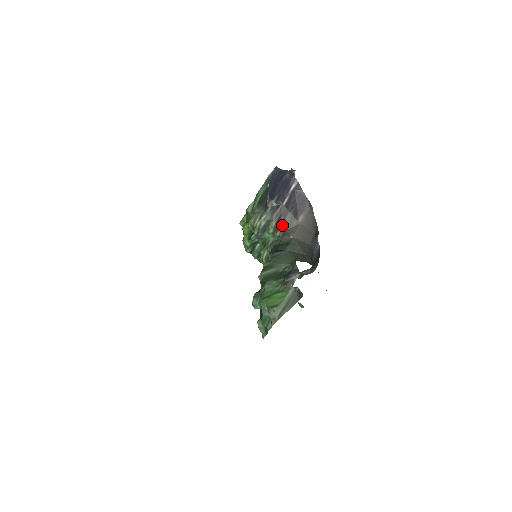
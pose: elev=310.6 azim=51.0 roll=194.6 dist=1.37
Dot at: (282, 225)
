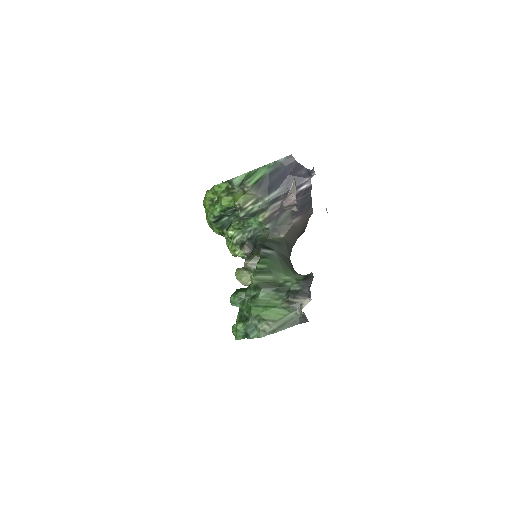
Dot at: (276, 219)
